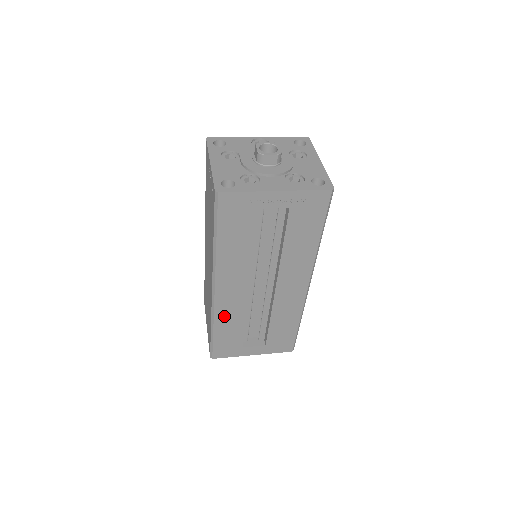
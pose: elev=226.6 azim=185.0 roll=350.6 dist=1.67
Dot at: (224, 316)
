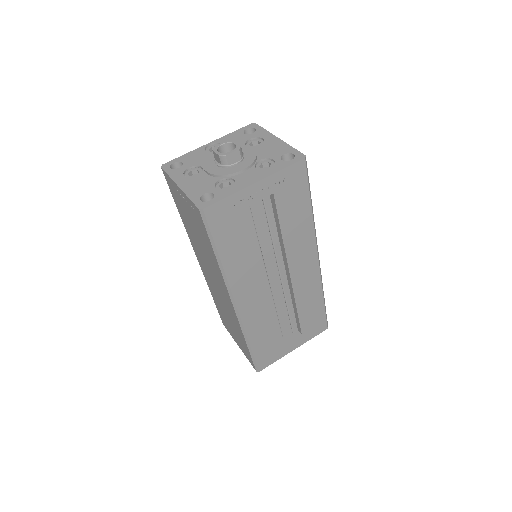
Dot at: (254, 326)
